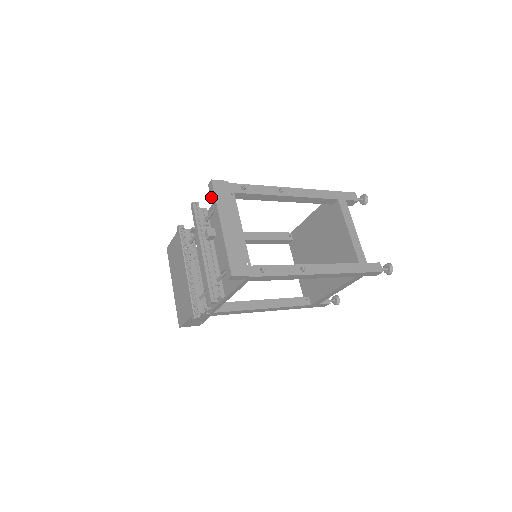
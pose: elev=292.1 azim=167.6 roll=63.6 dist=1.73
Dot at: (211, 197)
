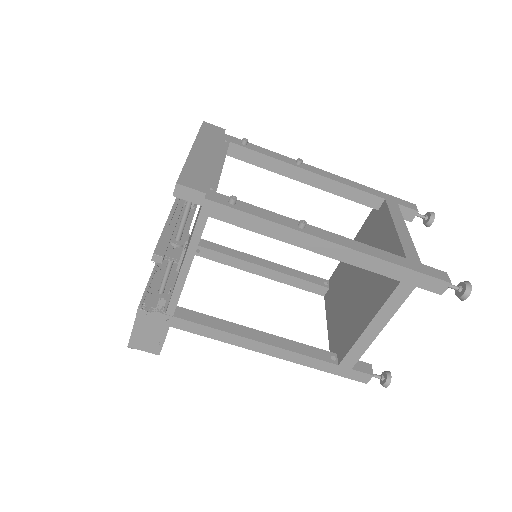
Dot at: occluded
